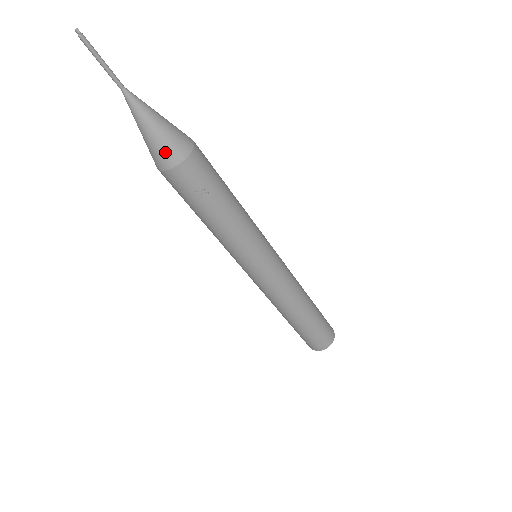
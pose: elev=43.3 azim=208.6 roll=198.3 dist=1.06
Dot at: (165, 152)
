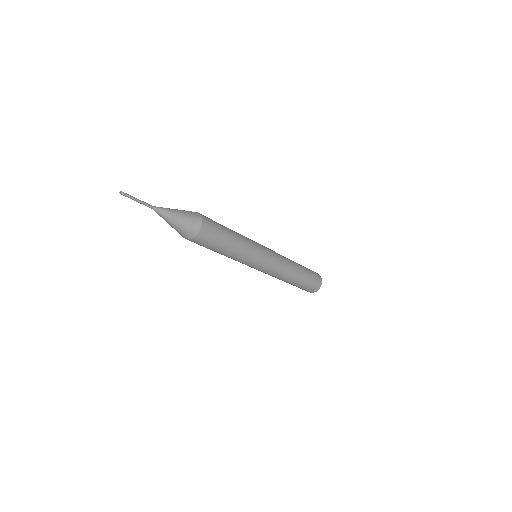
Dot at: occluded
